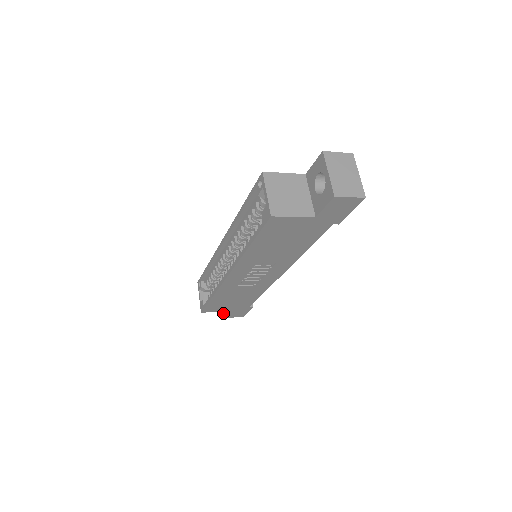
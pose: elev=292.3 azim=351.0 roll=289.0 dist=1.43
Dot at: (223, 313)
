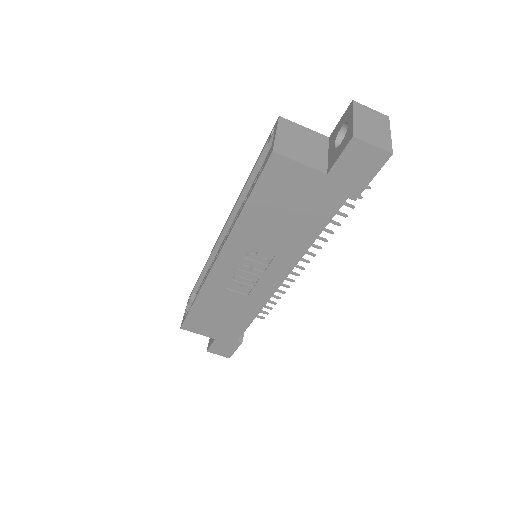
Dot at: occluded
